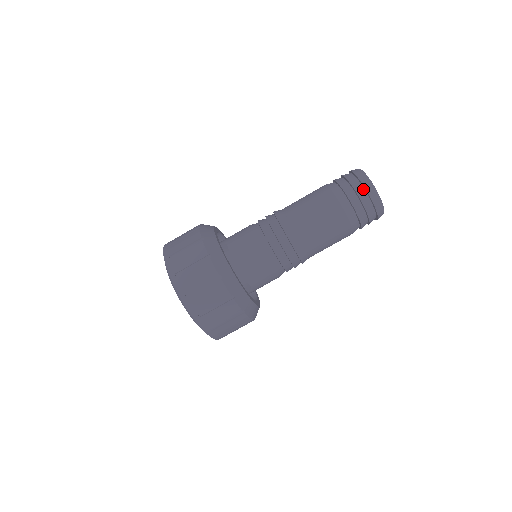
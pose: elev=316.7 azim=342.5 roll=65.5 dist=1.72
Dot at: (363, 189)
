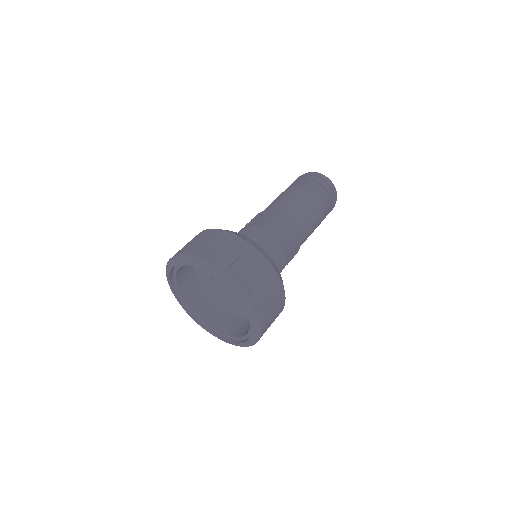
Dot at: (318, 178)
